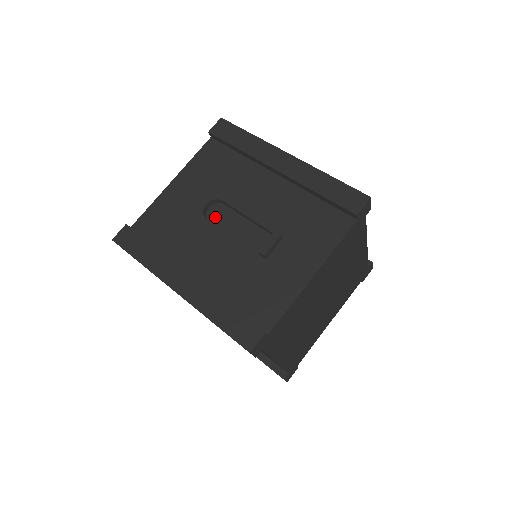
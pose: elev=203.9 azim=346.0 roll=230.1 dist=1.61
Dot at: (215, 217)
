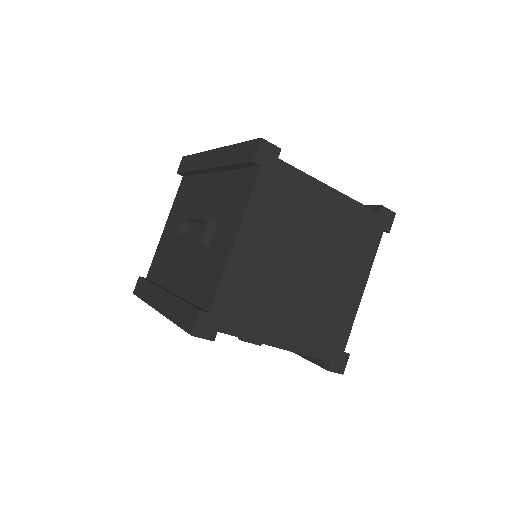
Dot at: (188, 236)
